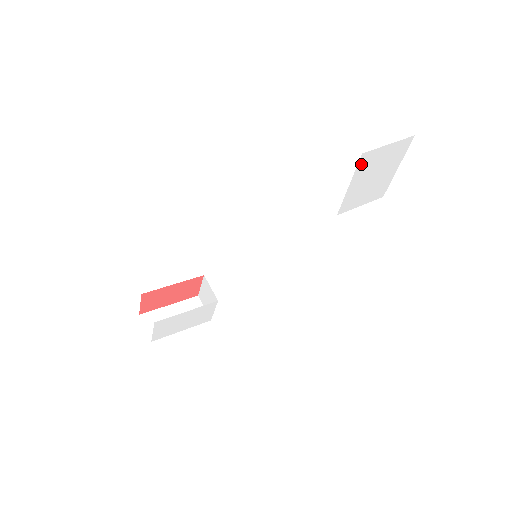
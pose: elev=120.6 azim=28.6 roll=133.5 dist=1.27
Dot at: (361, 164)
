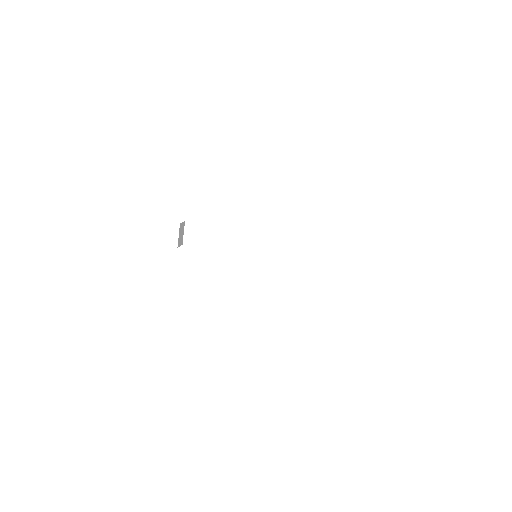
Dot at: occluded
